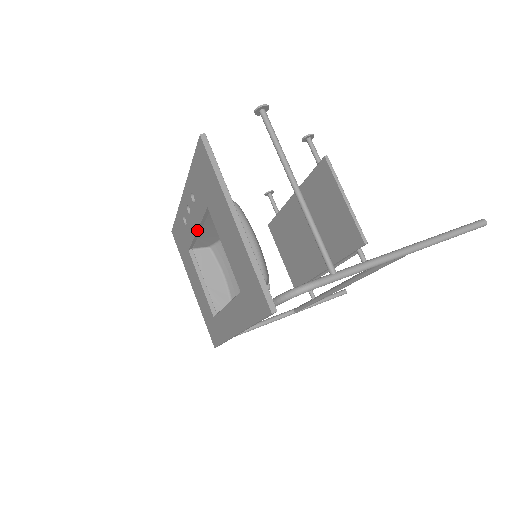
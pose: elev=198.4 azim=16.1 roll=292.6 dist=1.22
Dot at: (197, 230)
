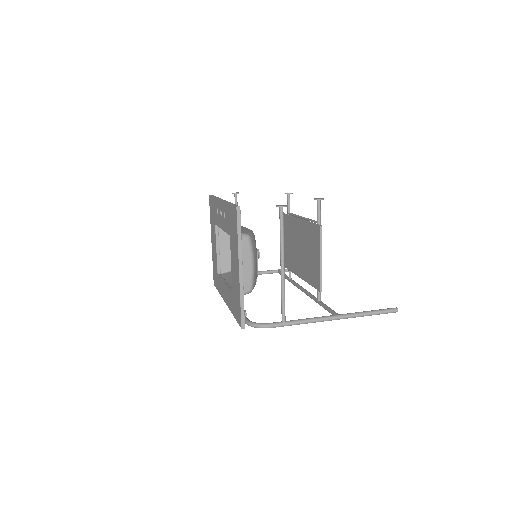
Dot at: (222, 229)
